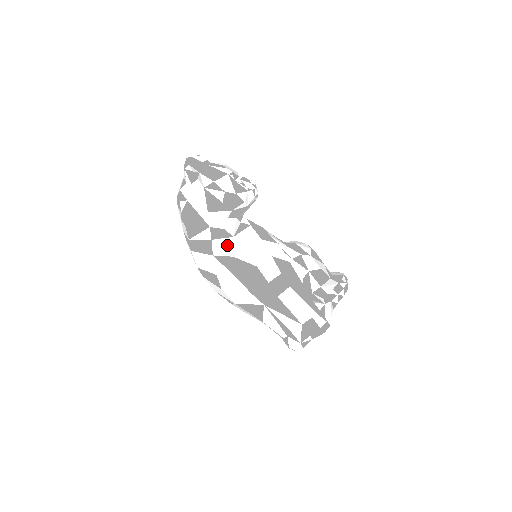
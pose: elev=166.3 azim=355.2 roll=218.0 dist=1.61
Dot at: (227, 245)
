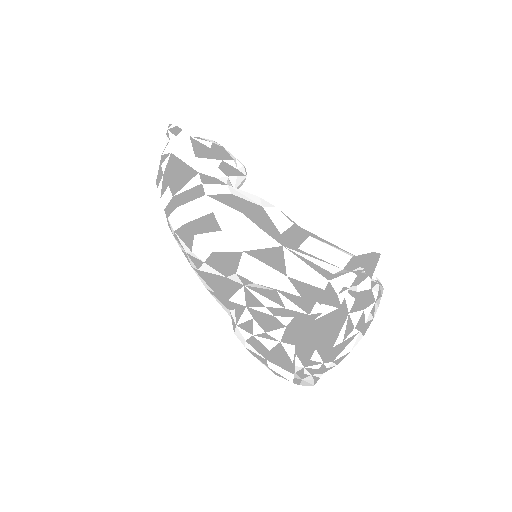
Dot at: (221, 189)
